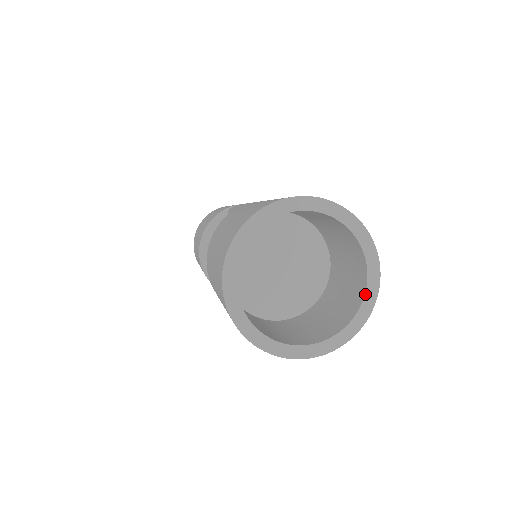
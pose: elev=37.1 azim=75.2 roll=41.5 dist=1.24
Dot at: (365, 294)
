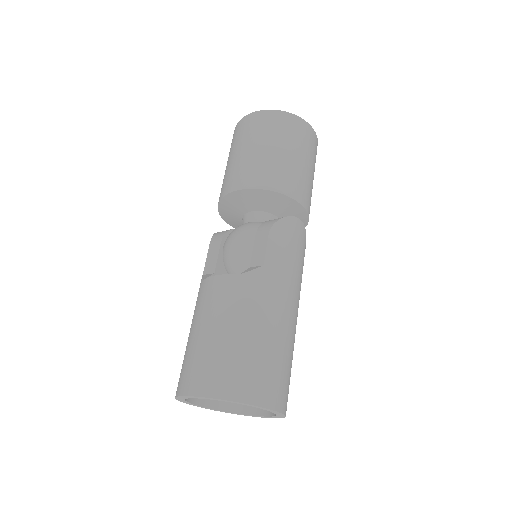
Dot at: (254, 416)
